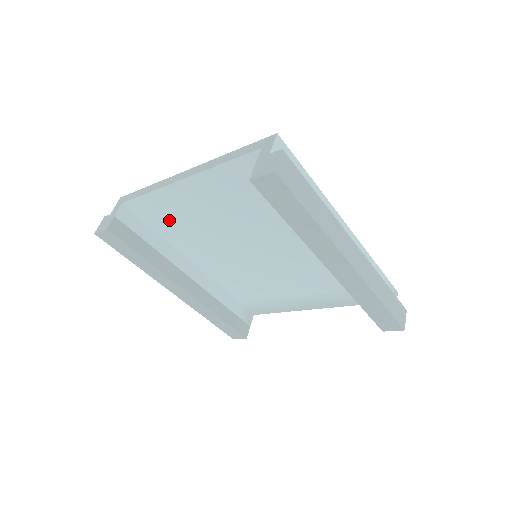
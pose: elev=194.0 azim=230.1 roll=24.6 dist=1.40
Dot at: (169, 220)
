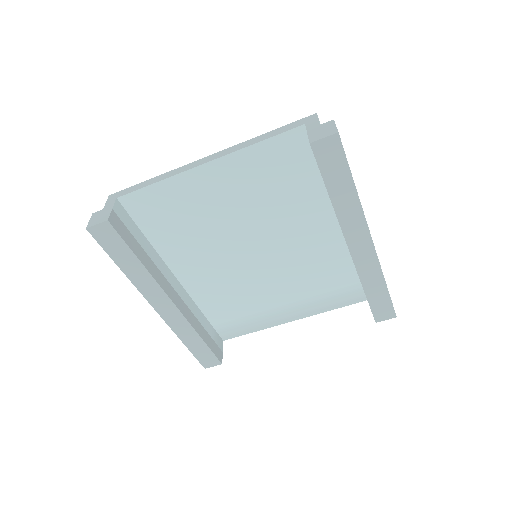
Dot at: (168, 218)
